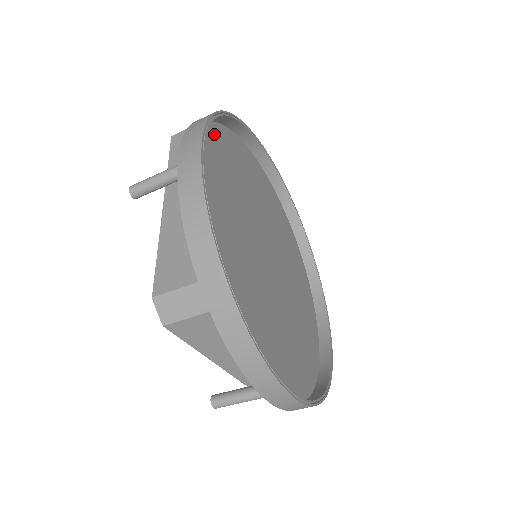
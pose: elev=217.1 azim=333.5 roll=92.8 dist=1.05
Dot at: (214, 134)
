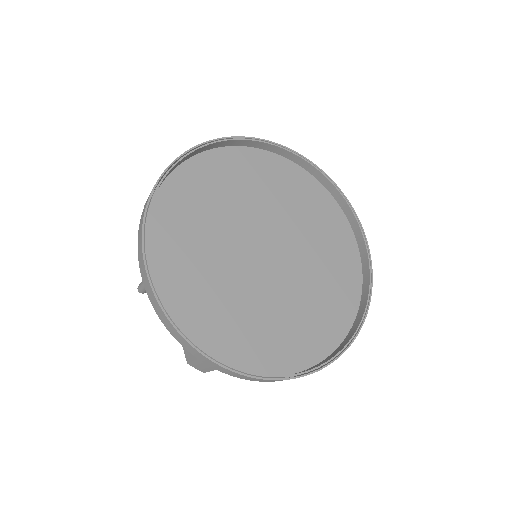
Dot at: (163, 204)
